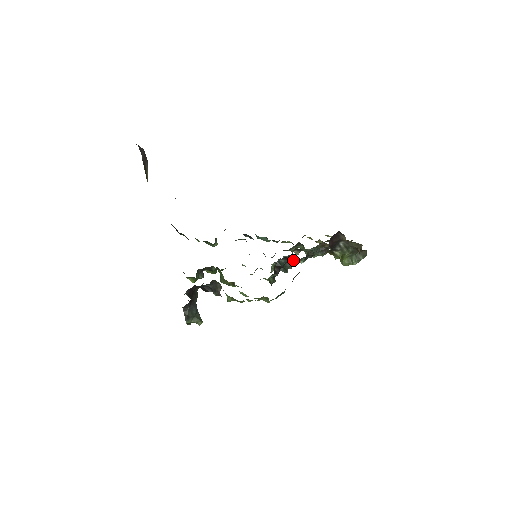
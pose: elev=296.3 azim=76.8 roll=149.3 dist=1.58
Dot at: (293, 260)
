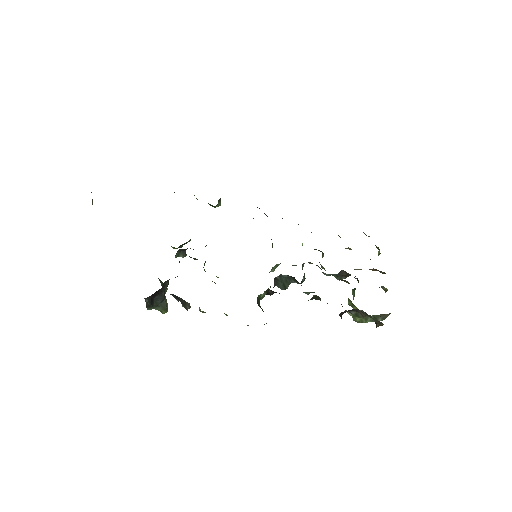
Dot at: occluded
